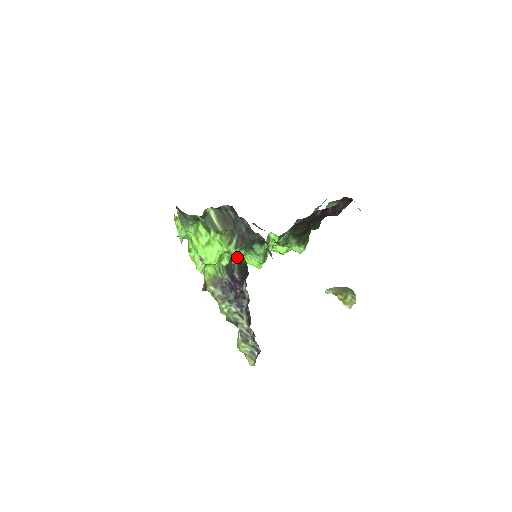
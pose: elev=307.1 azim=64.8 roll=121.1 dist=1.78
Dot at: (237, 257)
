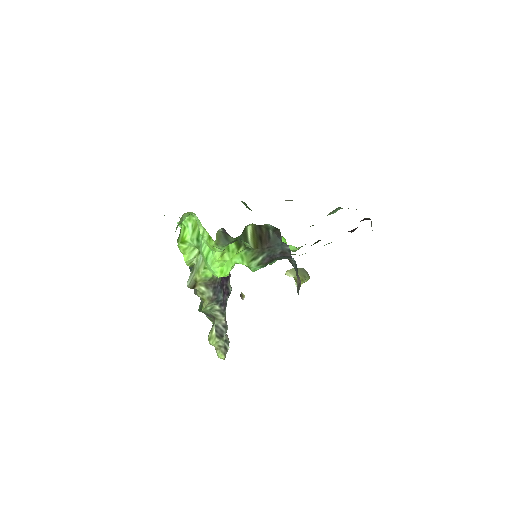
Dot at: (253, 271)
